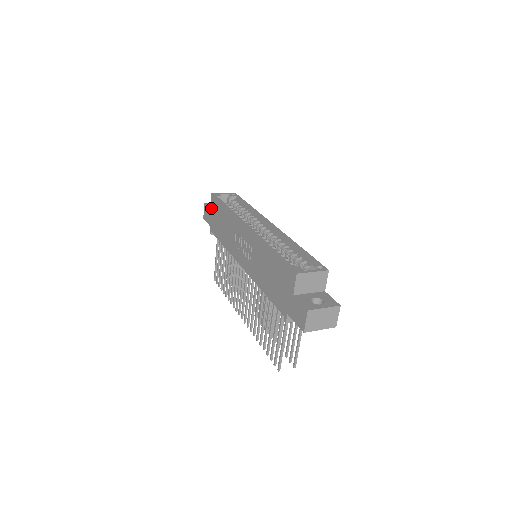
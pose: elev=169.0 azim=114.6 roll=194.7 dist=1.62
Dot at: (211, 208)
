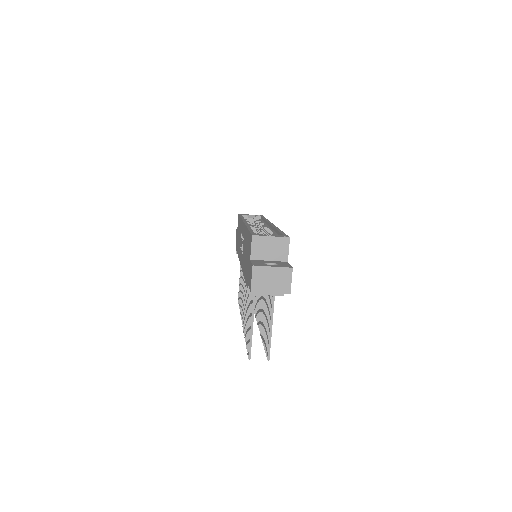
Dot at: occluded
